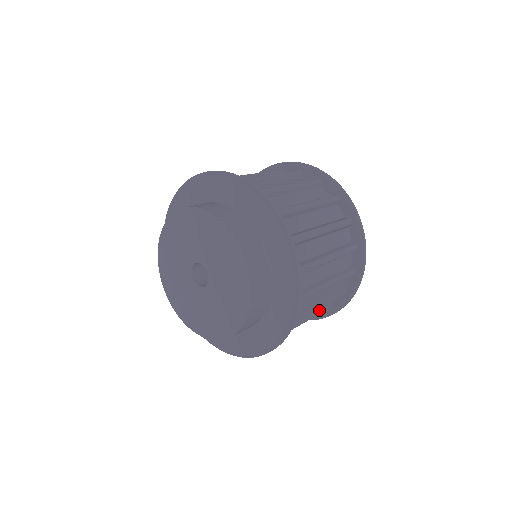
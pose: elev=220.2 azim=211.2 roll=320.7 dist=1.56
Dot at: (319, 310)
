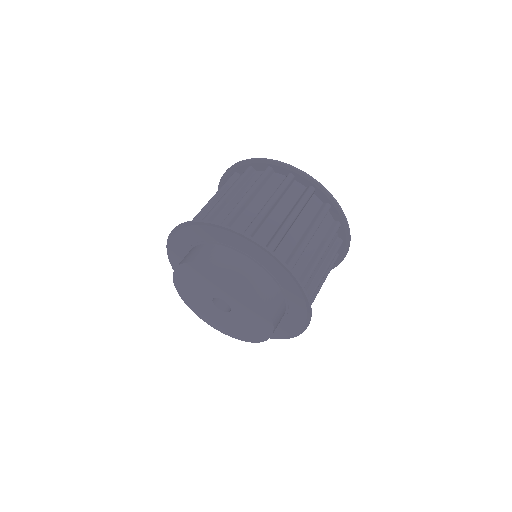
Dot at: occluded
